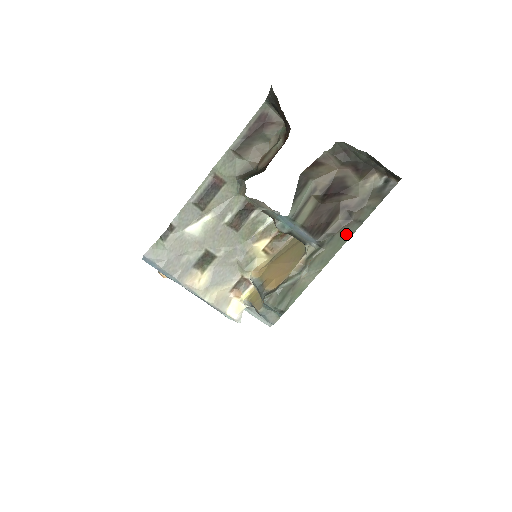
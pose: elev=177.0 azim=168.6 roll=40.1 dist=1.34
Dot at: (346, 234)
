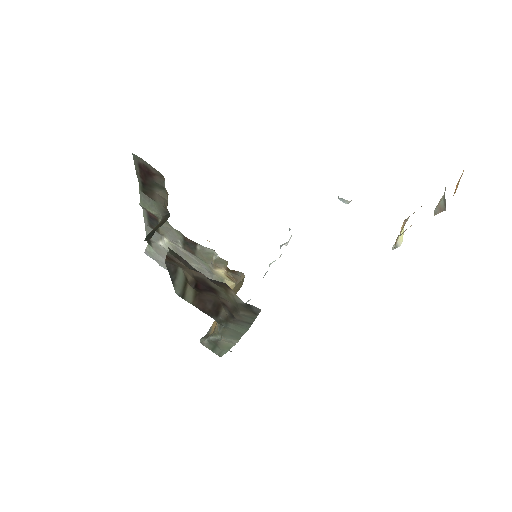
Dot at: (241, 325)
